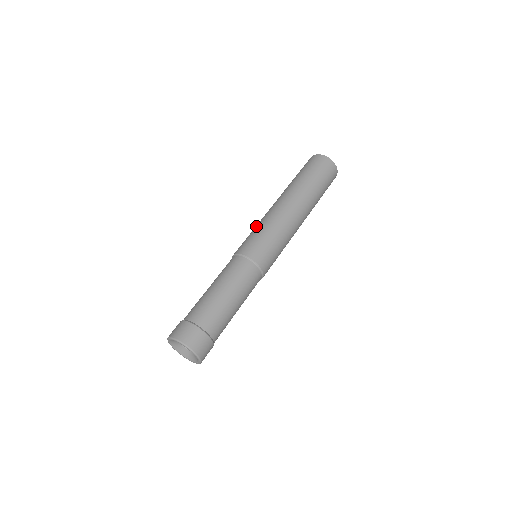
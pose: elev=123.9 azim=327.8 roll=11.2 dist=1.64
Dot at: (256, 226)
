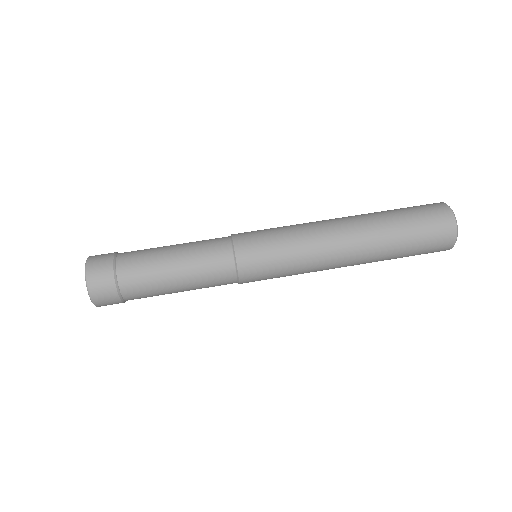
Dot at: occluded
